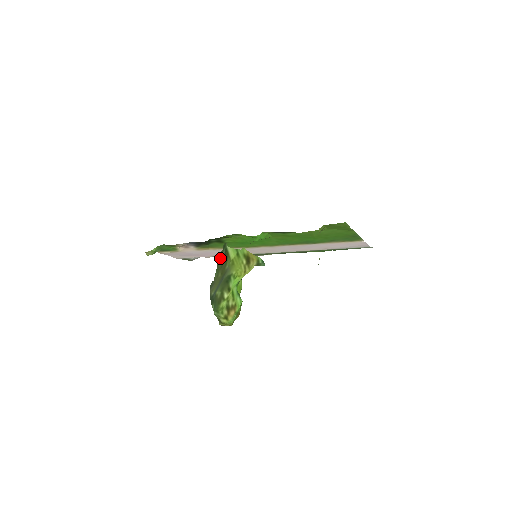
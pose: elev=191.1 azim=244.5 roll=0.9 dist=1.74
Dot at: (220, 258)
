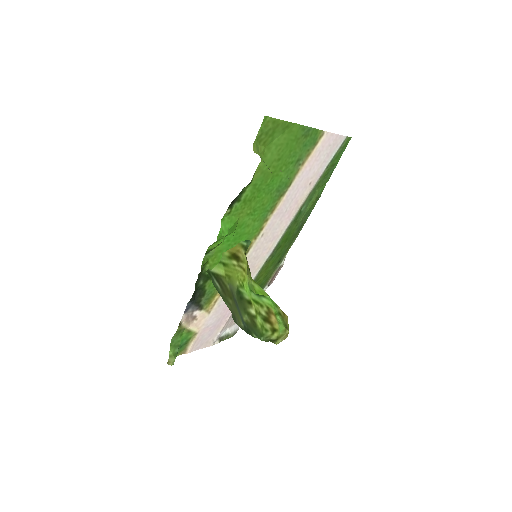
Dot at: (216, 287)
